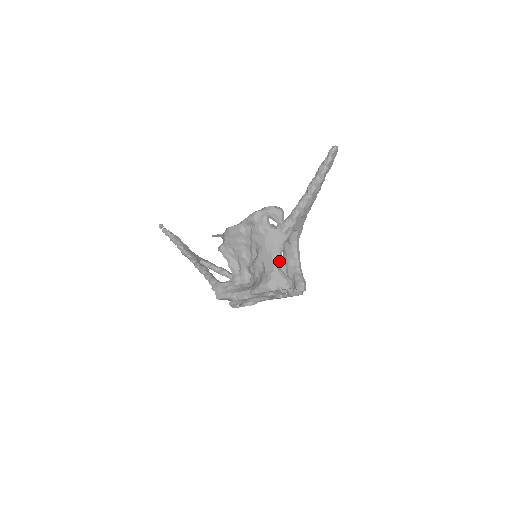
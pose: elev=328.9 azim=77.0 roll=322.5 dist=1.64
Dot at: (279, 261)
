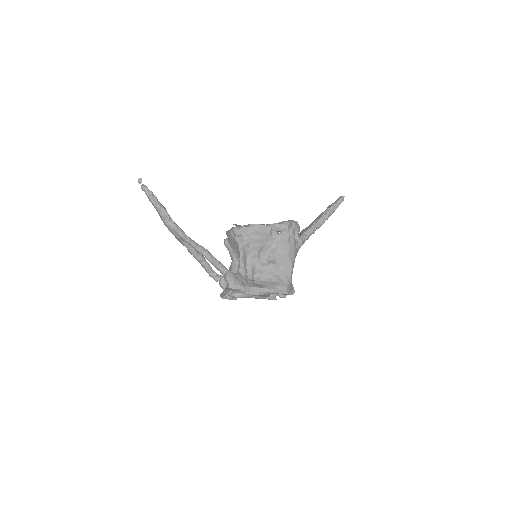
Dot at: occluded
